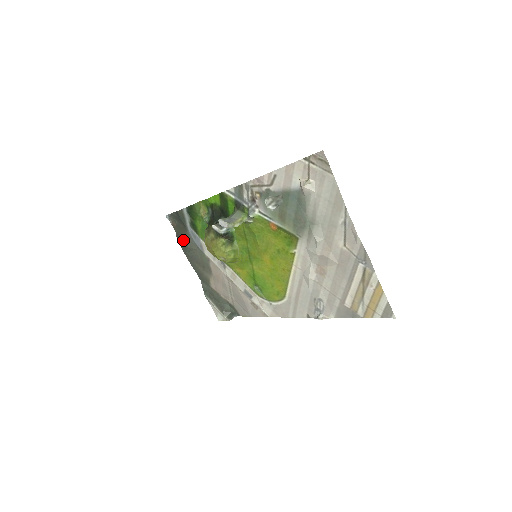
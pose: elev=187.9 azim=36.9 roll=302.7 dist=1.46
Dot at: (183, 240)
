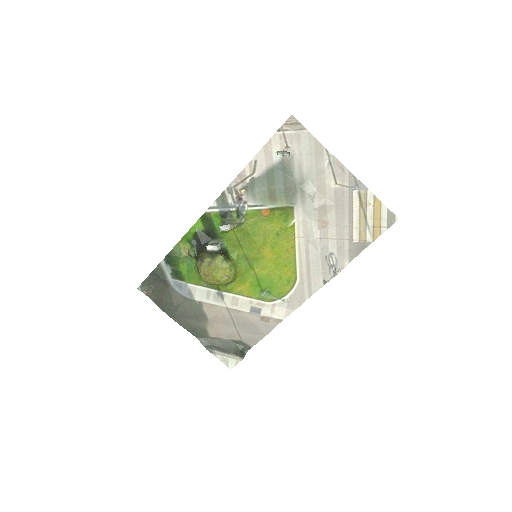
Dot at: (166, 301)
